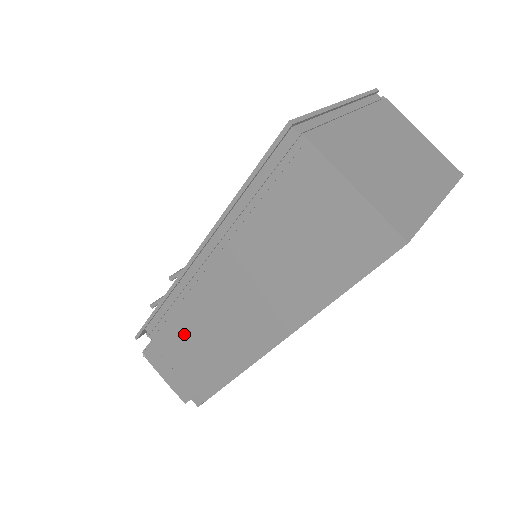
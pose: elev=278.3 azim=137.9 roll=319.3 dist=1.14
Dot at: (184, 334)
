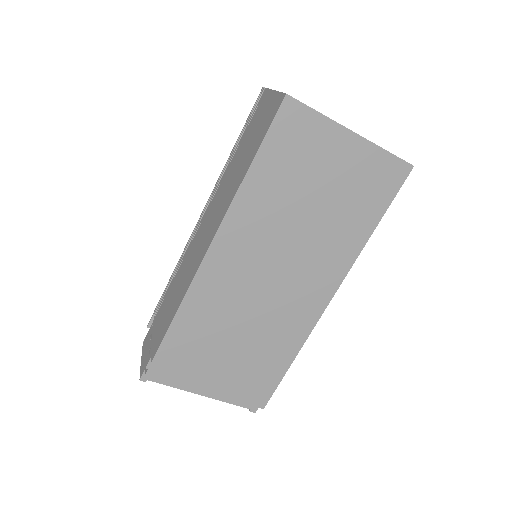
Dot at: (172, 290)
